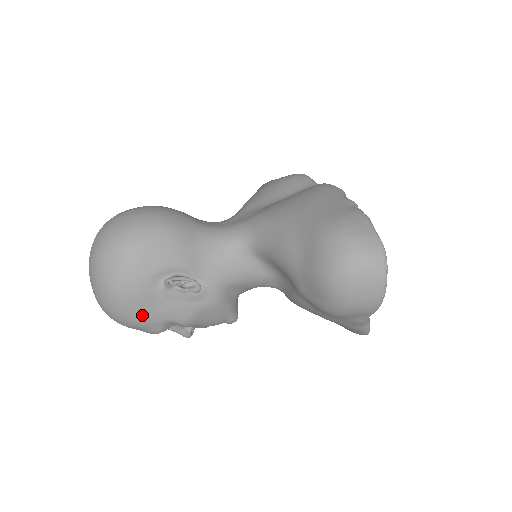
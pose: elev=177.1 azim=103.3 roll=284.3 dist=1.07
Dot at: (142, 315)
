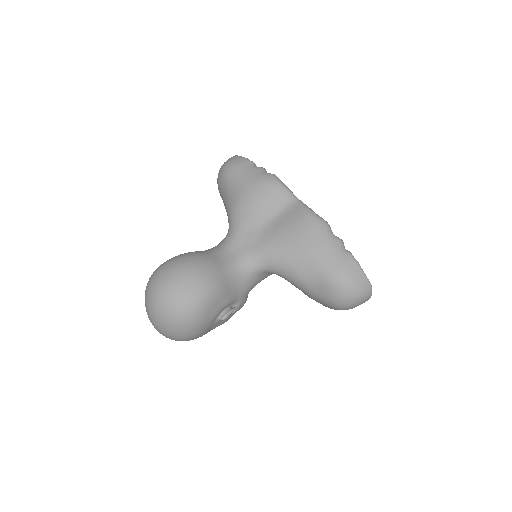
Dot at: occluded
